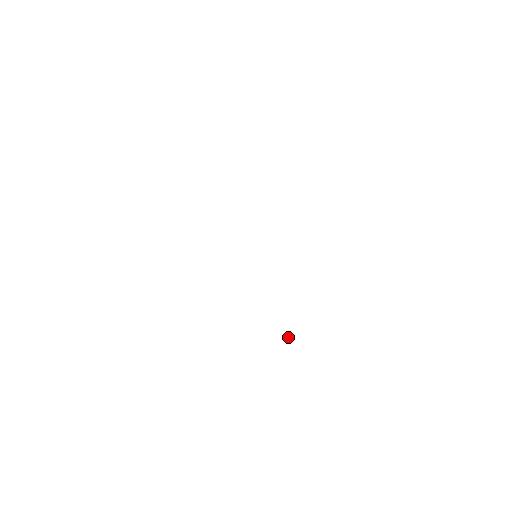
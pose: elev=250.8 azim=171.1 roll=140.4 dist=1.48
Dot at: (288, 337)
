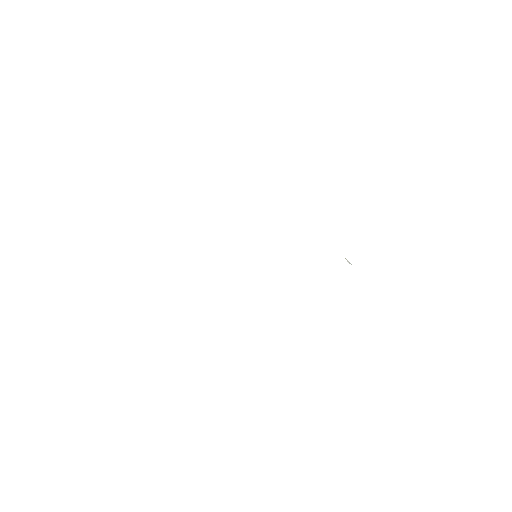
Dot at: occluded
